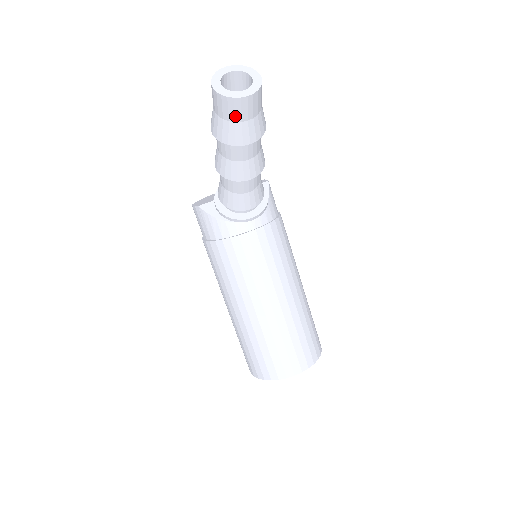
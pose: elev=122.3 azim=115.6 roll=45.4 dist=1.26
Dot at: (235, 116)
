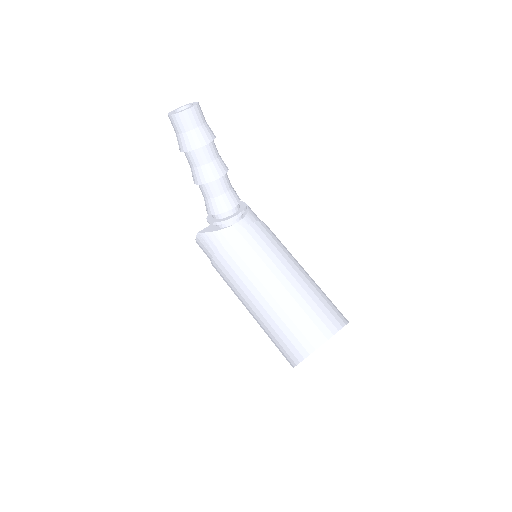
Dot at: (188, 126)
